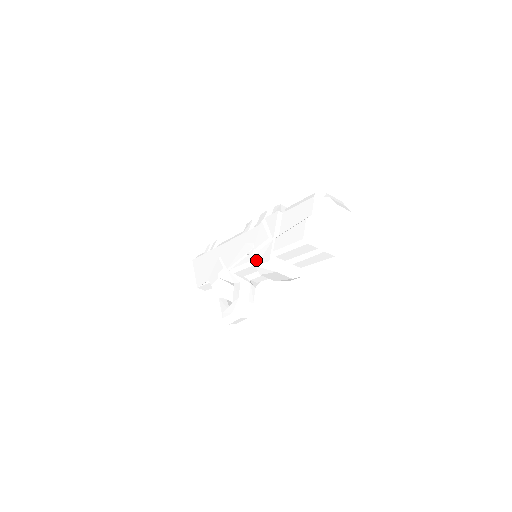
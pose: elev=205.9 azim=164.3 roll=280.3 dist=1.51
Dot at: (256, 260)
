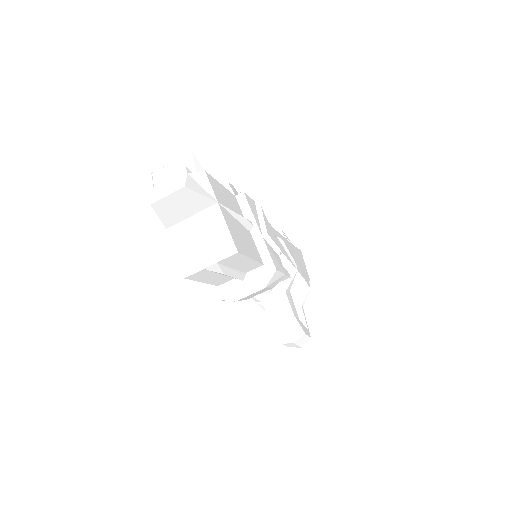
Dot at: occluded
